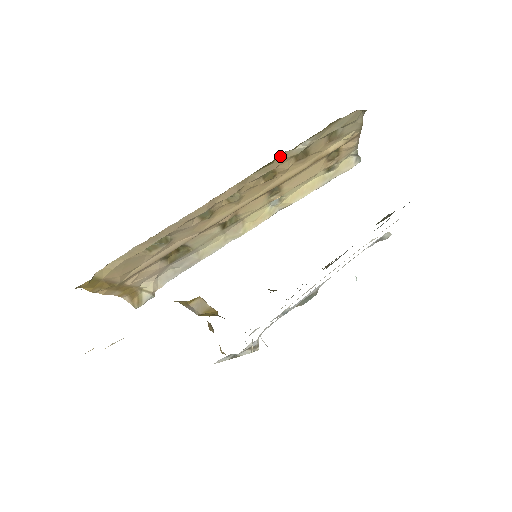
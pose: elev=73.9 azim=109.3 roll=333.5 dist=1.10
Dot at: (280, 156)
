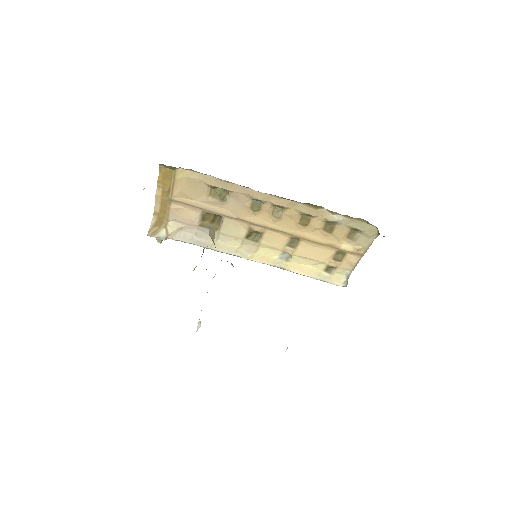
Dot at: (322, 210)
